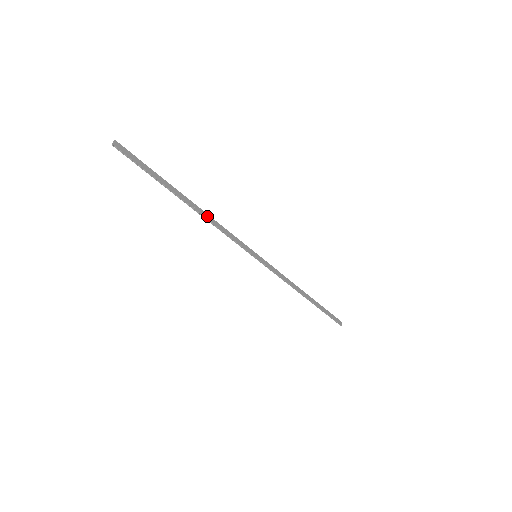
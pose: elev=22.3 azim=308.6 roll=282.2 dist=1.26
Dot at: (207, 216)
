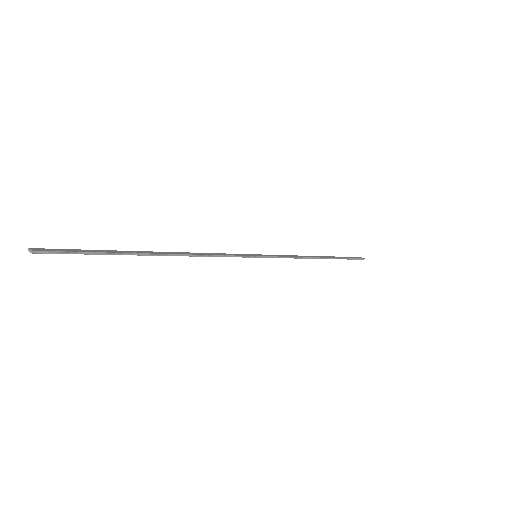
Dot at: (185, 253)
